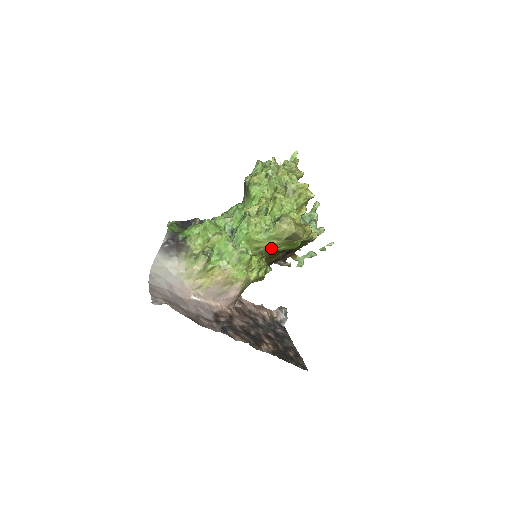
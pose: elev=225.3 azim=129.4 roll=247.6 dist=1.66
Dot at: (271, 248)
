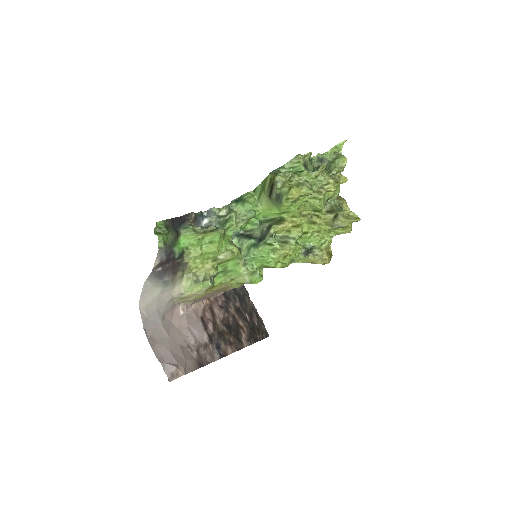
Dot at: occluded
